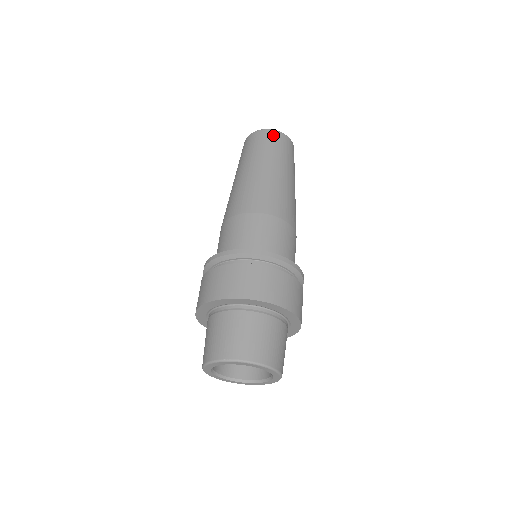
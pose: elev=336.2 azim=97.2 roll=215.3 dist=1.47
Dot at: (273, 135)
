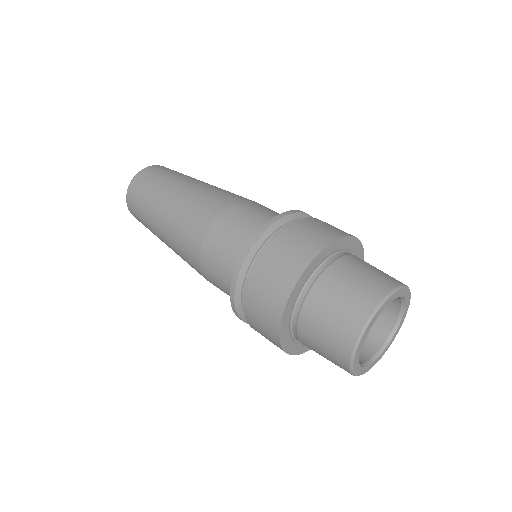
Dot at: (154, 168)
